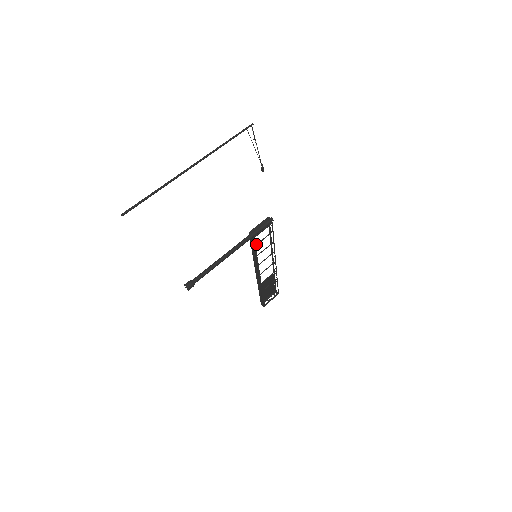
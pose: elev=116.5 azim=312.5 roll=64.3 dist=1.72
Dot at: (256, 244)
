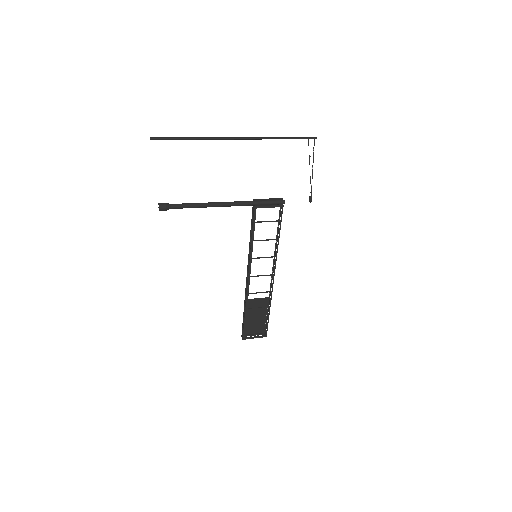
Dot at: occluded
